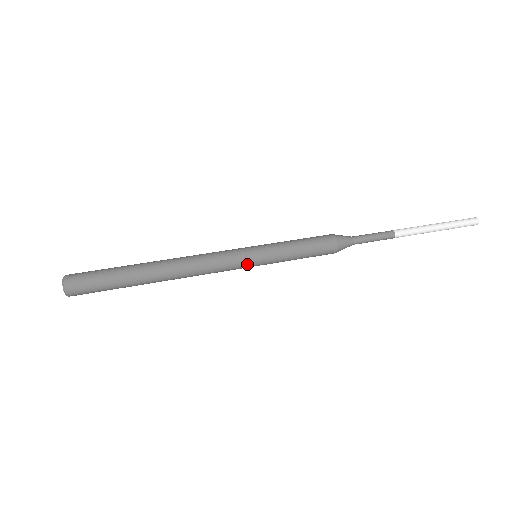
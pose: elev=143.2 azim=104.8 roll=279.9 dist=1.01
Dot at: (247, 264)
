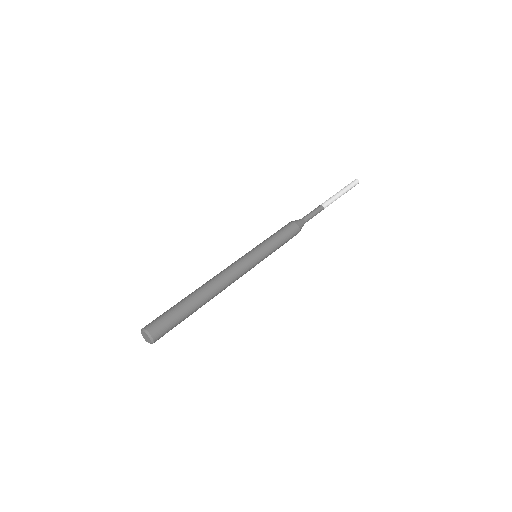
Dot at: occluded
